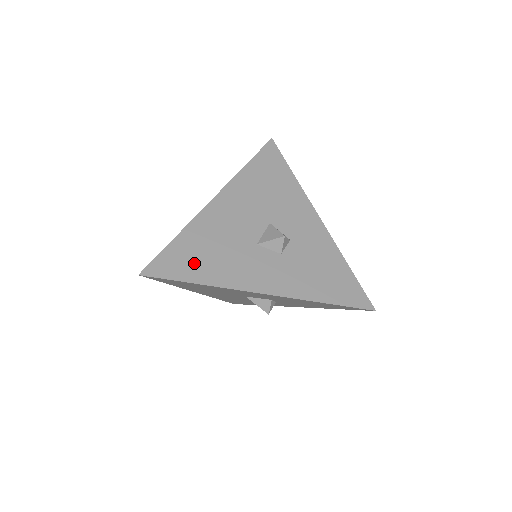
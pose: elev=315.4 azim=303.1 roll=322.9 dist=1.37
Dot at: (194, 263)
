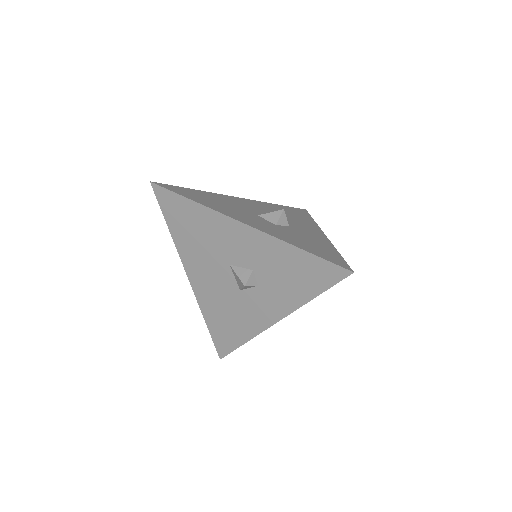
Dot at: (198, 197)
